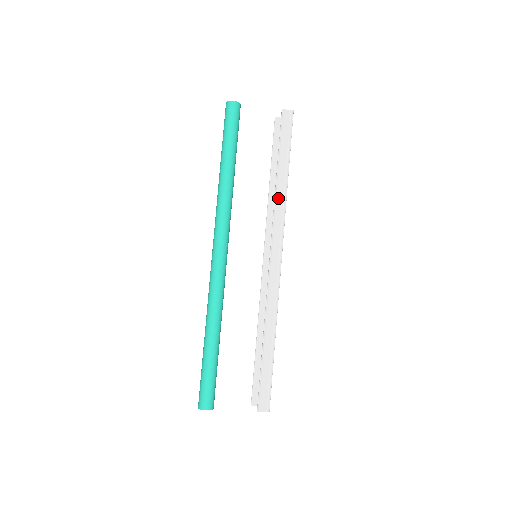
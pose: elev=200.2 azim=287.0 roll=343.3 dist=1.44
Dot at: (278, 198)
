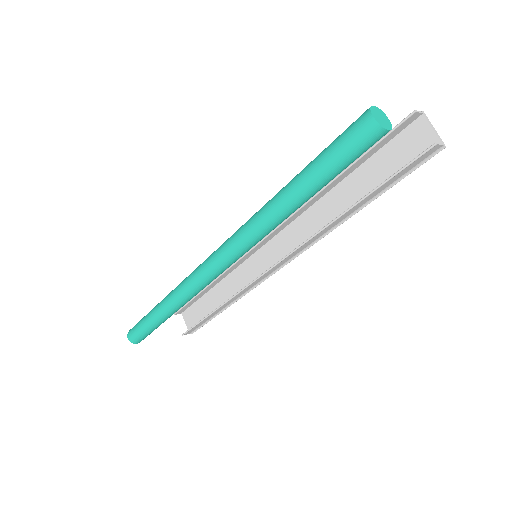
Dot at: (327, 228)
